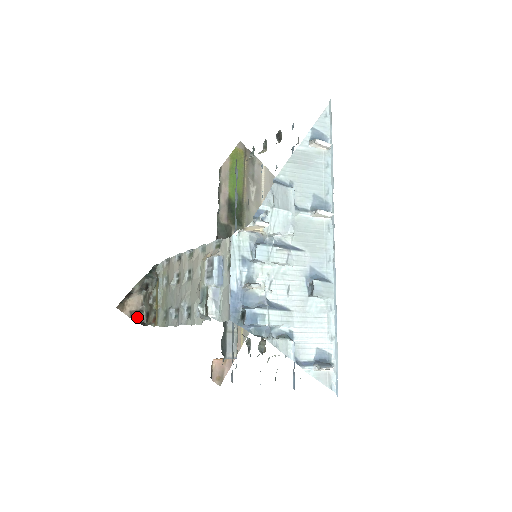
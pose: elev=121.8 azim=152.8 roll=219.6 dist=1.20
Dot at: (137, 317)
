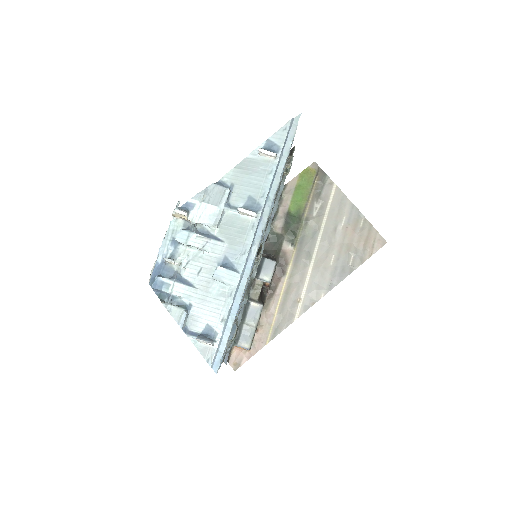
Dot at: occluded
